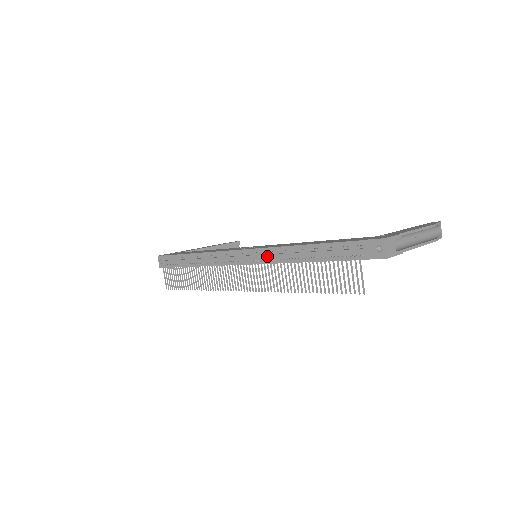
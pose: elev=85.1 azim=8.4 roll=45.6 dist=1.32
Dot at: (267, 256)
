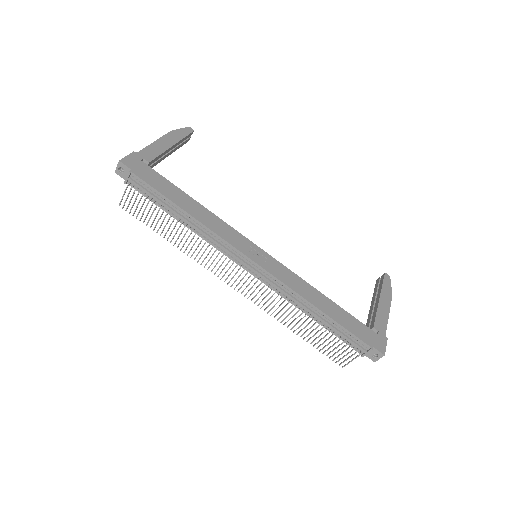
Dot at: (281, 291)
